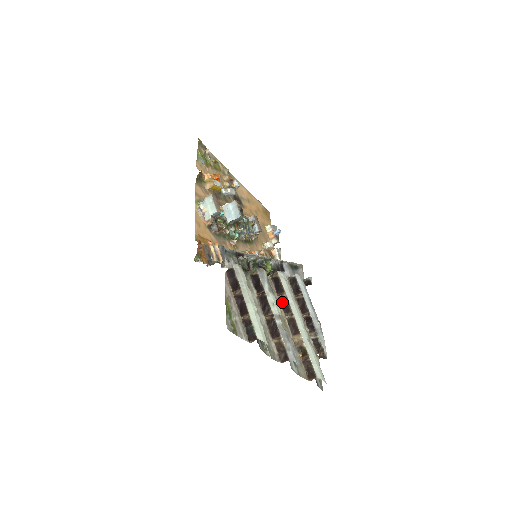
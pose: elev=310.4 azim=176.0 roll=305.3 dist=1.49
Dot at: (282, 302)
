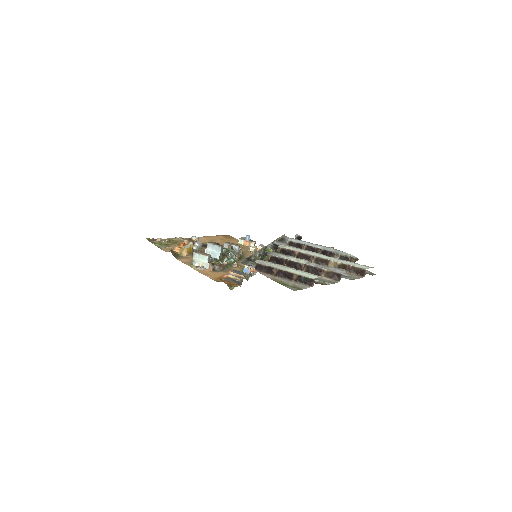
Dot at: (300, 258)
